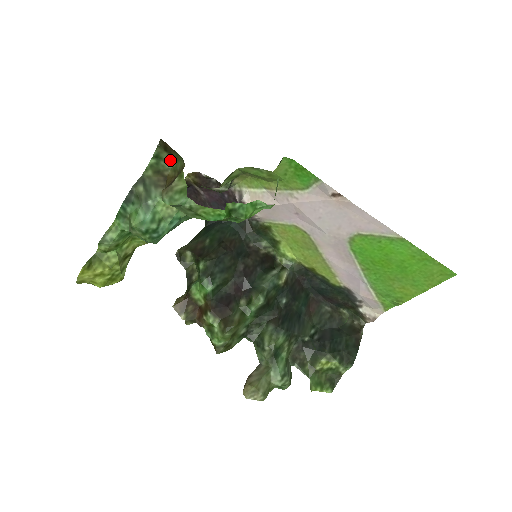
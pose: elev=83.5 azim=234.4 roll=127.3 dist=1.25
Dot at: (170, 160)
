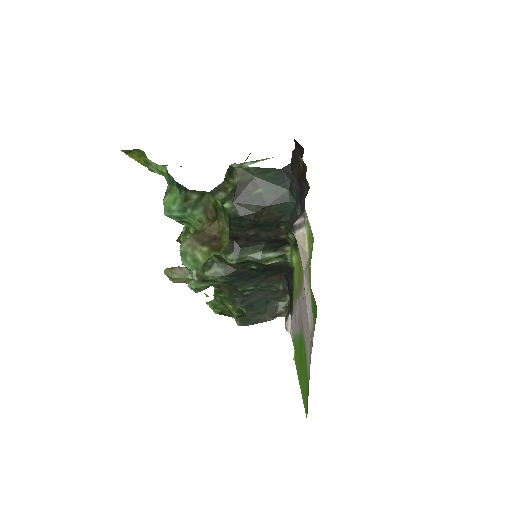
Dot at: (228, 224)
